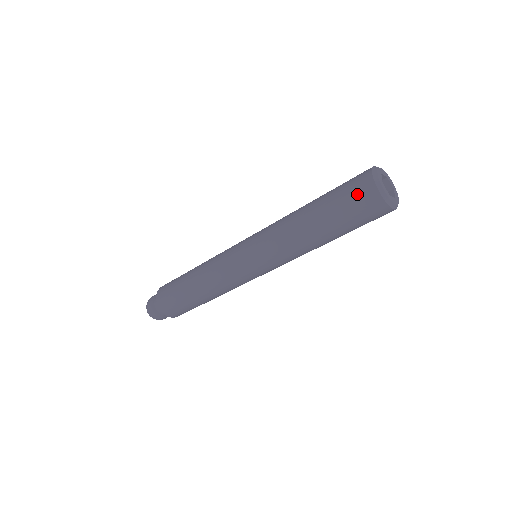
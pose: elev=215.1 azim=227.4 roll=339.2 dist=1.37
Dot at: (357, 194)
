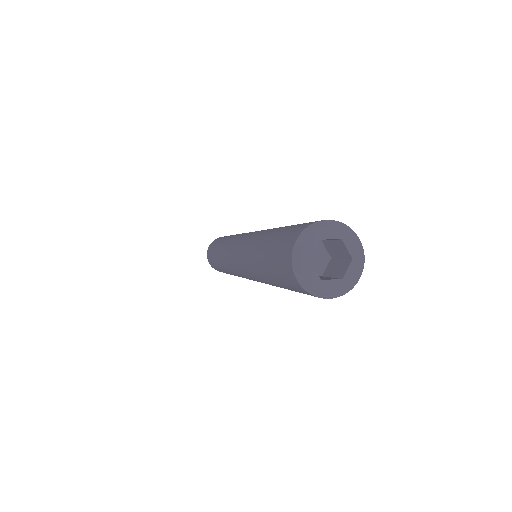
Dot at: occluded
